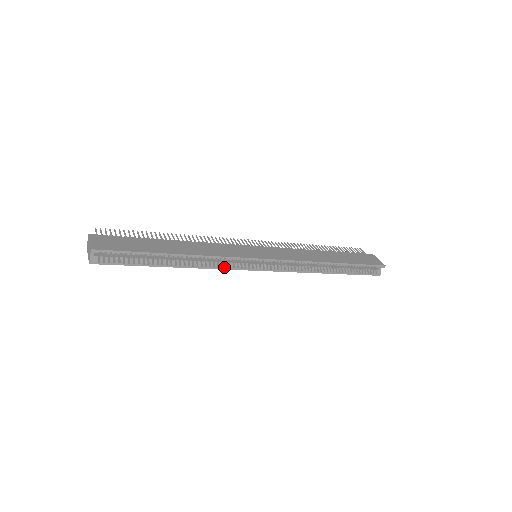
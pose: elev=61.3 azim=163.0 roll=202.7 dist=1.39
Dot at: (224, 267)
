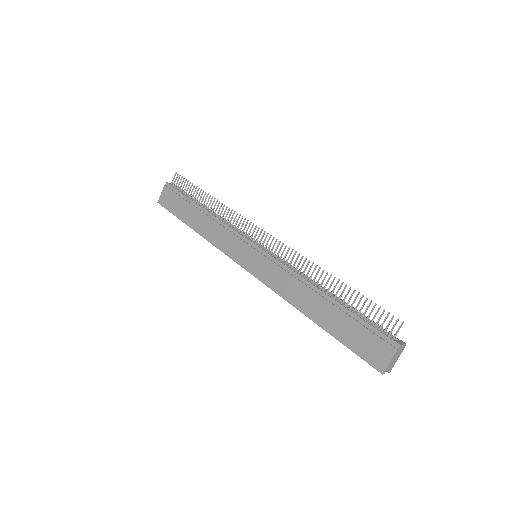
Dot at: occluded
